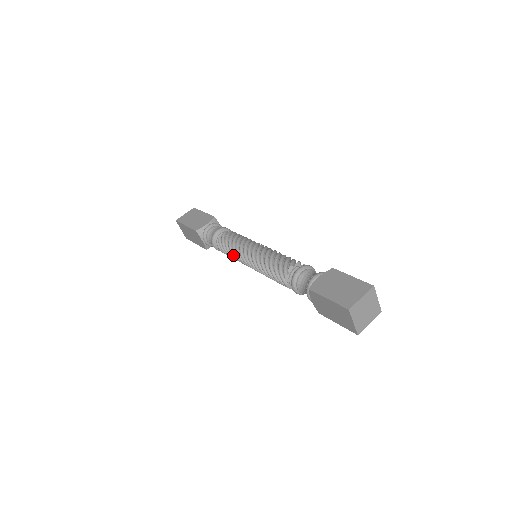
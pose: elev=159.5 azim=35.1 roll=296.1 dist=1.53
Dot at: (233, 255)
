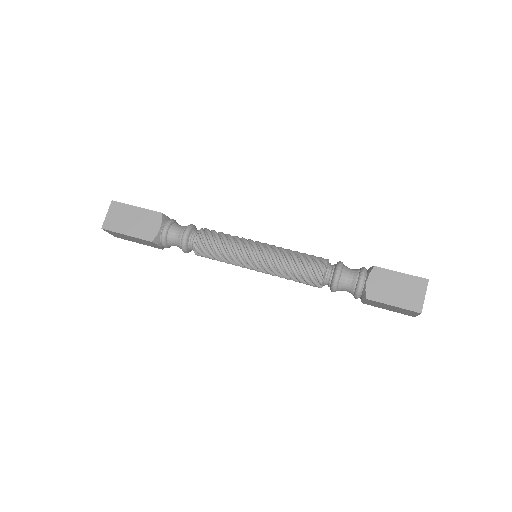
Dot at: (226, 262)
